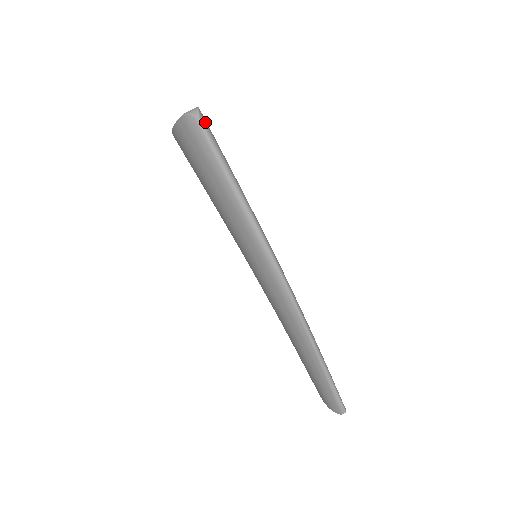
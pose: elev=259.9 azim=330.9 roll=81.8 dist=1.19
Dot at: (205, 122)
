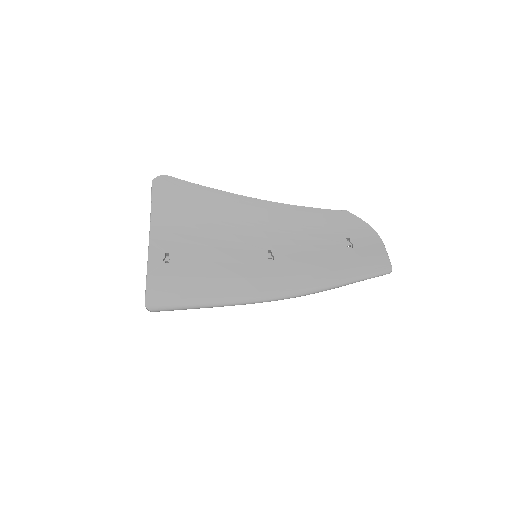
Dot at: (156, 309)
